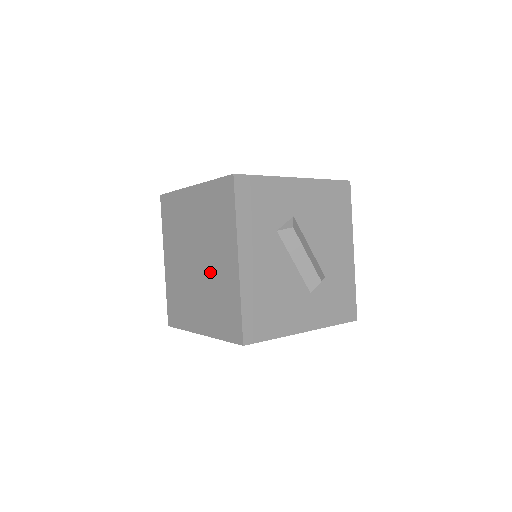
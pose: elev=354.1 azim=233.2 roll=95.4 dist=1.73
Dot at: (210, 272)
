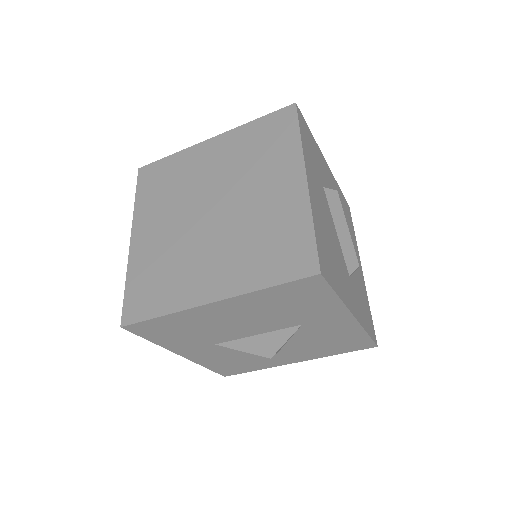
Dot at: (243, 212)
